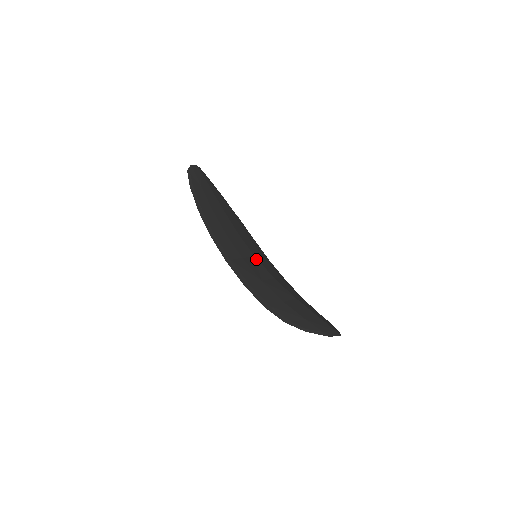
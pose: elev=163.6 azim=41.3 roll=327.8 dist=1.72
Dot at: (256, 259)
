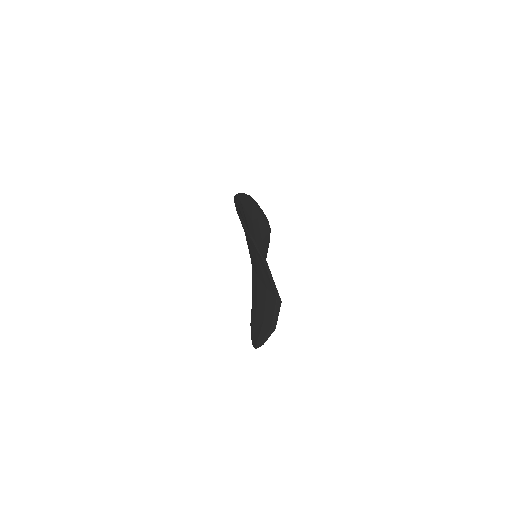
Dot at: occluded
